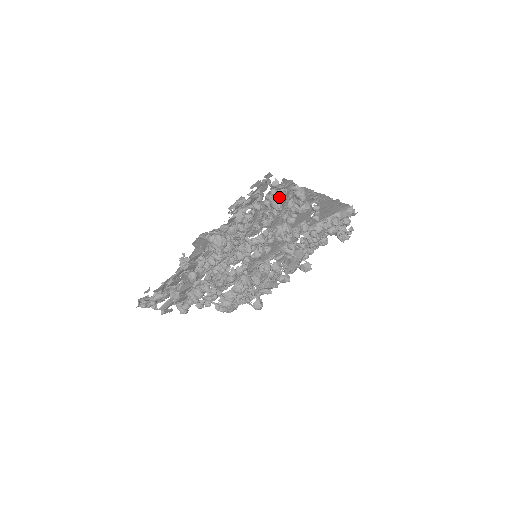
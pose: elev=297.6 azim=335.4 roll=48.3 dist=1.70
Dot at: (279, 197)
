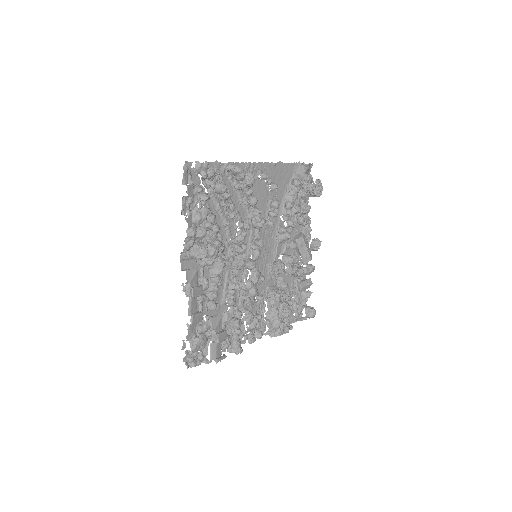
Dot at: occluded
